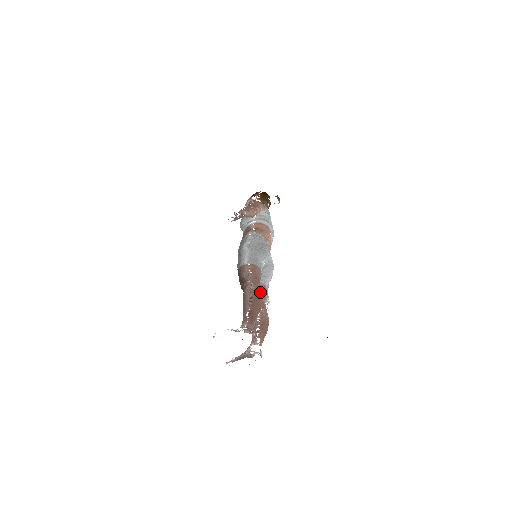
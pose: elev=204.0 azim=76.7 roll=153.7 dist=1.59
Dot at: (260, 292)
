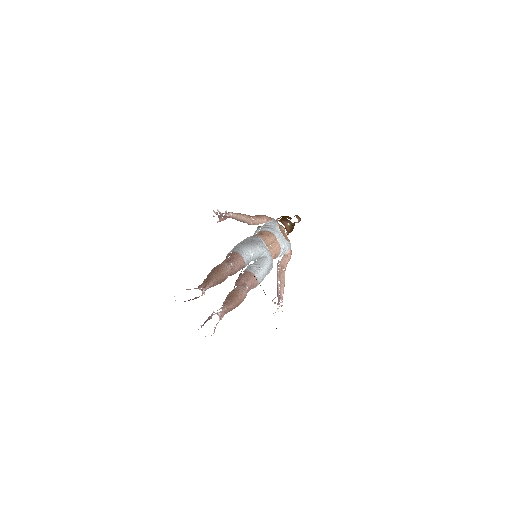
Dot at: (229, 267)
